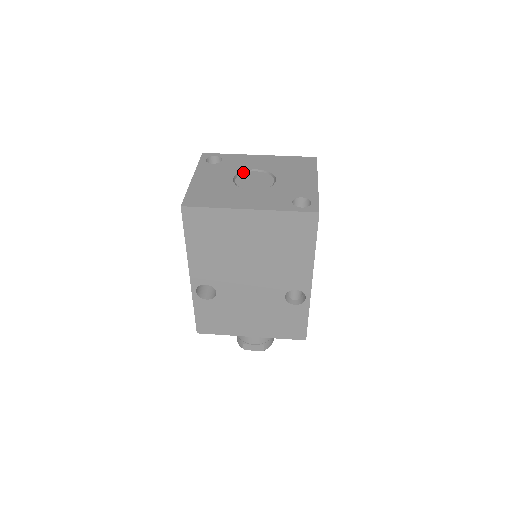
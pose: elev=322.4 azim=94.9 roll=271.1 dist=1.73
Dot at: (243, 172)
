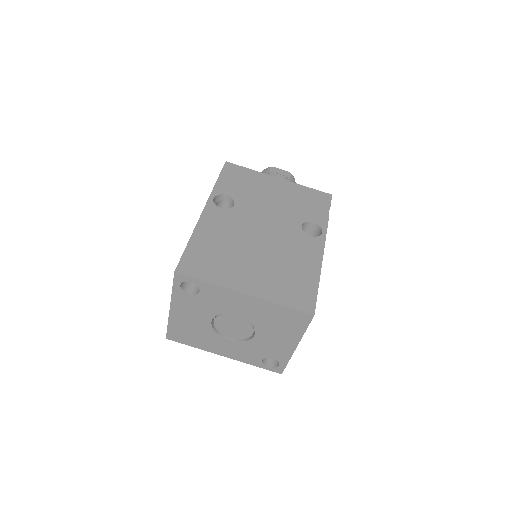
Dot at: (223, 313)
